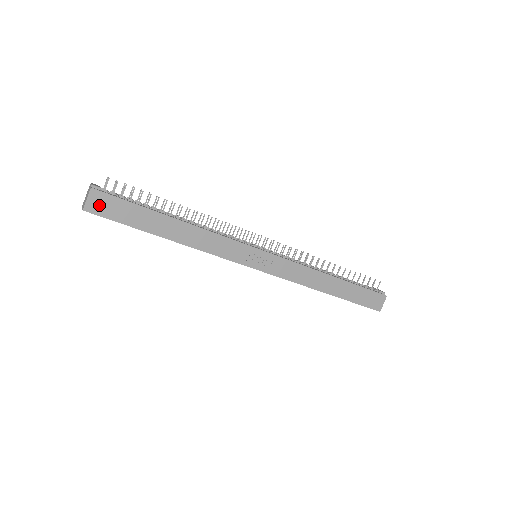
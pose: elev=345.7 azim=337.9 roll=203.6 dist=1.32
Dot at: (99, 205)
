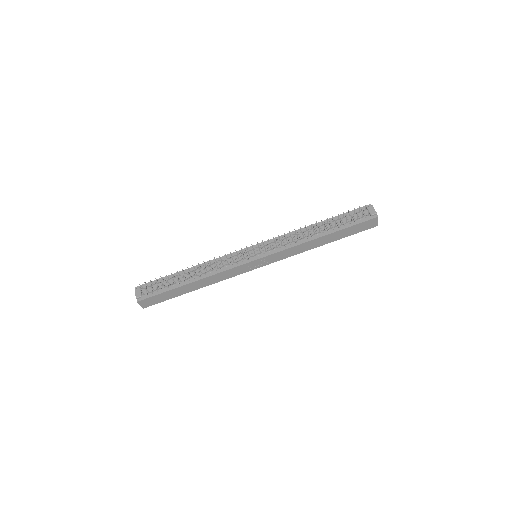
Dot at: (148, 303)
